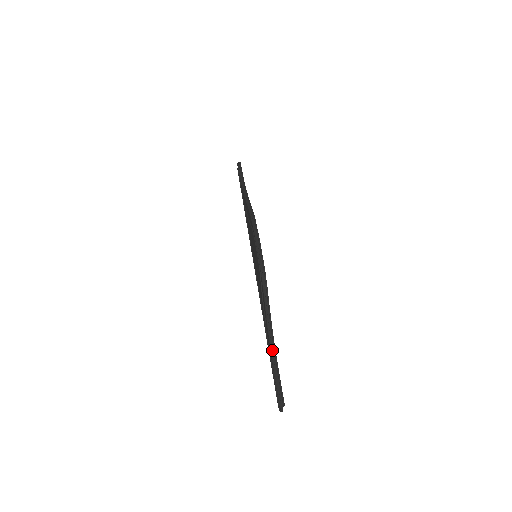
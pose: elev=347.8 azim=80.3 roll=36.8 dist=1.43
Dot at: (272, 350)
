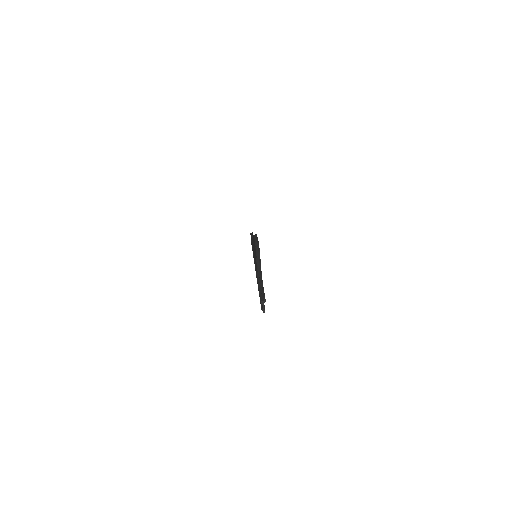
Dot at: (260, 281)
